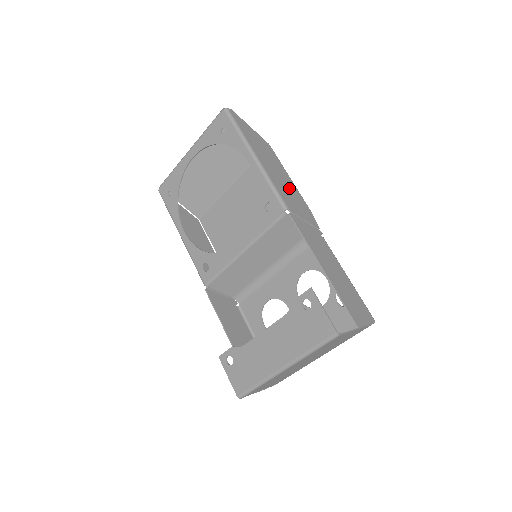
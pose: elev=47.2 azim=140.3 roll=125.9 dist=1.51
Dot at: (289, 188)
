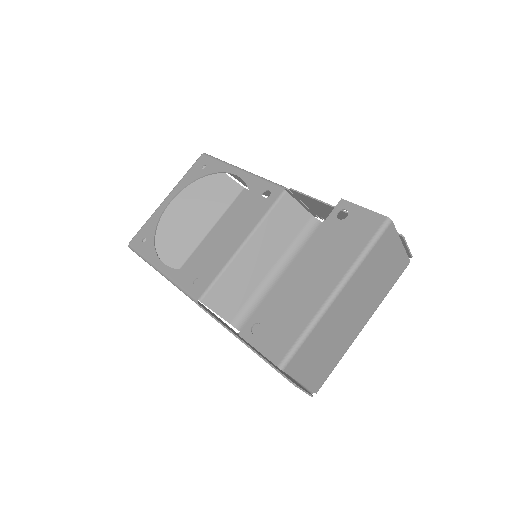
Dot at: occluded
